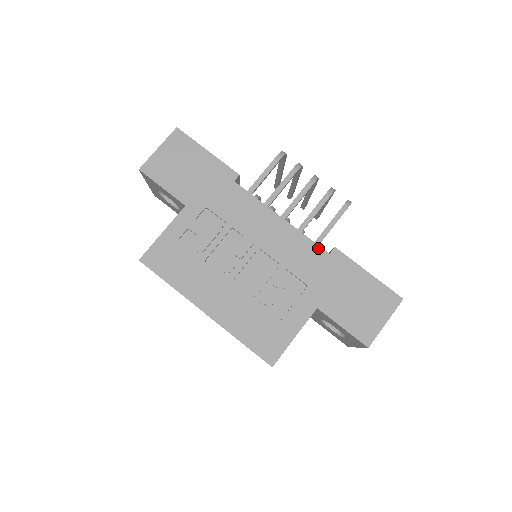
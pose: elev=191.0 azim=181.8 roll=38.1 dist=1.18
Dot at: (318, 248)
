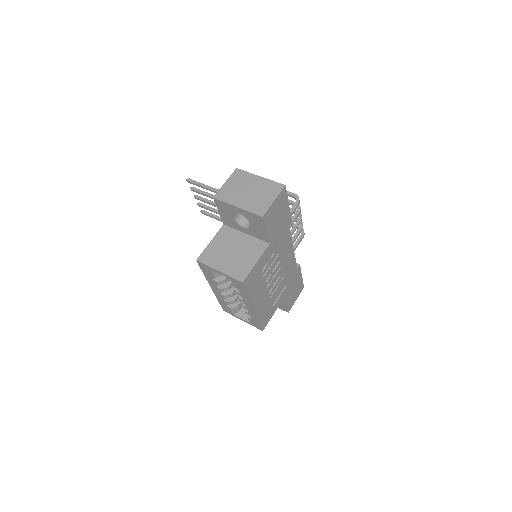
Dot at: (296, 265)
